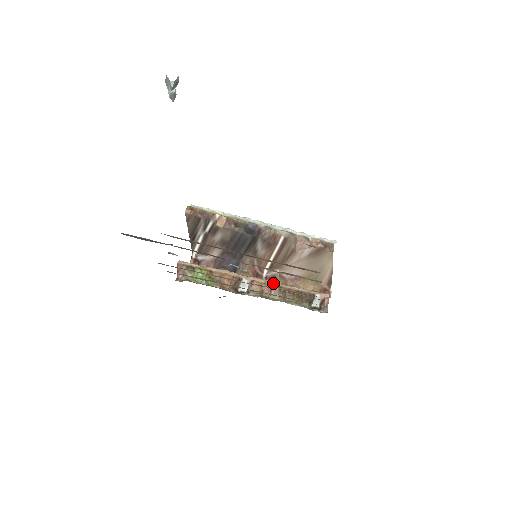
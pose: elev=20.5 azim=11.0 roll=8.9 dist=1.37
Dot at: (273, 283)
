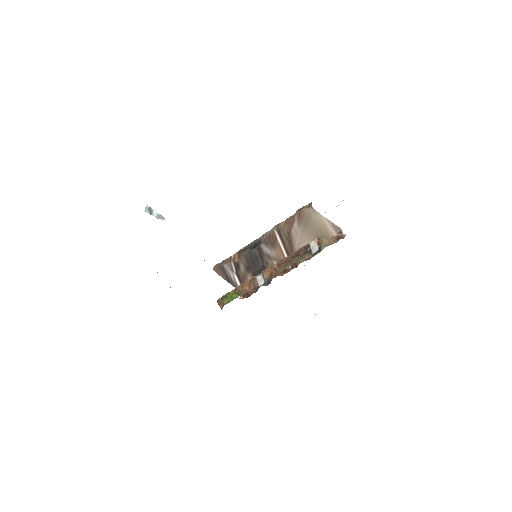
Dot at: (277, 263)
